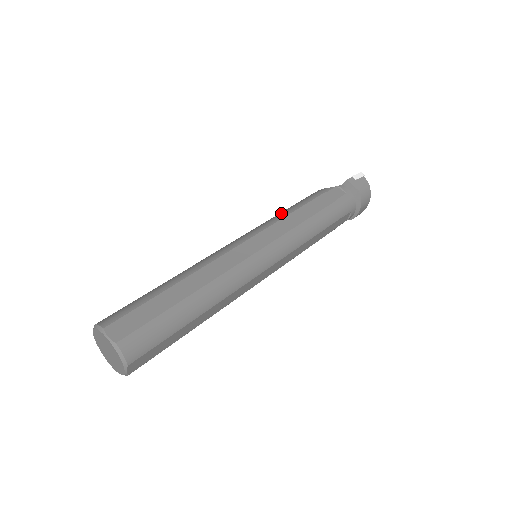
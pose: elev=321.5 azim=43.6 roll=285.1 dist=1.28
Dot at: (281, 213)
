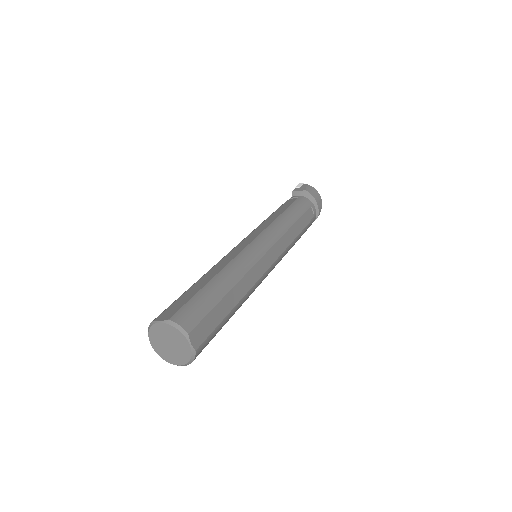
Dot at: occluded
